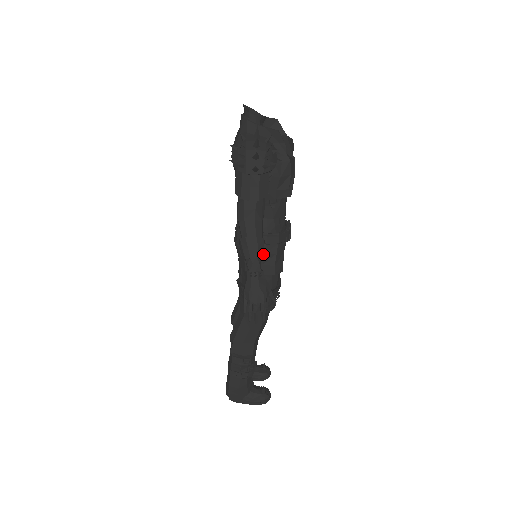
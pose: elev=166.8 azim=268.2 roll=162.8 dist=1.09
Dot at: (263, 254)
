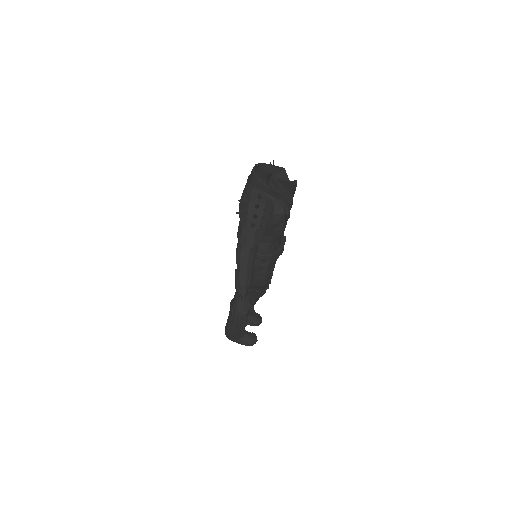
Dot at: (250, 284)
